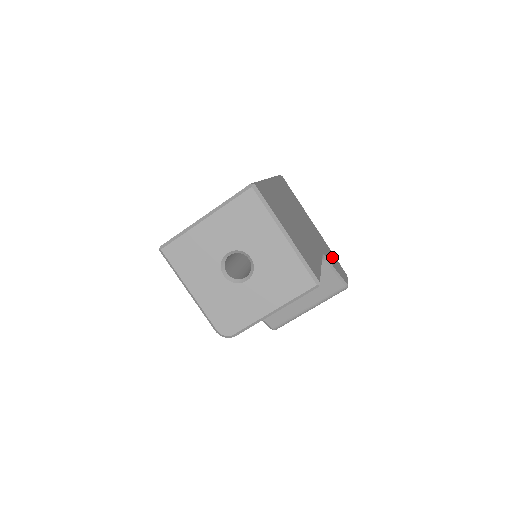
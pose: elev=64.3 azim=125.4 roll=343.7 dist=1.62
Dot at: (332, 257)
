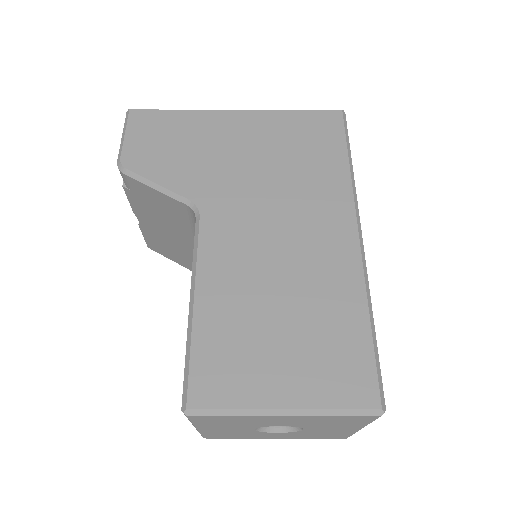
Dot at: occluded
